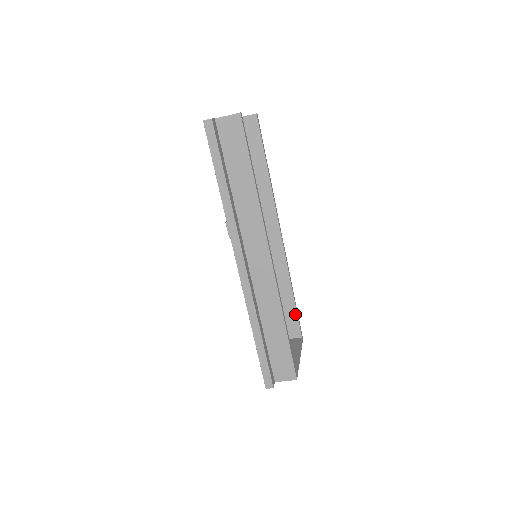
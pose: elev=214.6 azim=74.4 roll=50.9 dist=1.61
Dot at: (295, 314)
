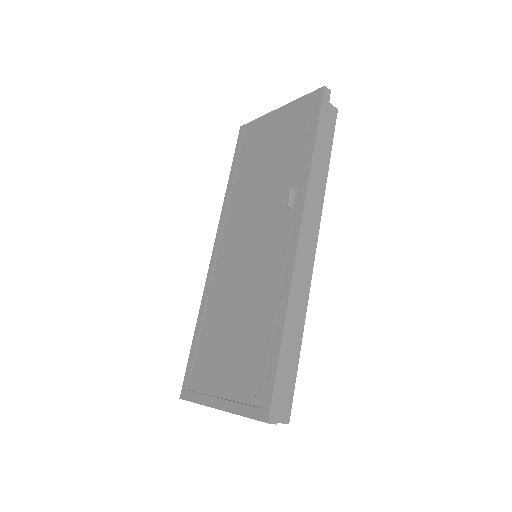
Dot at: occluded
